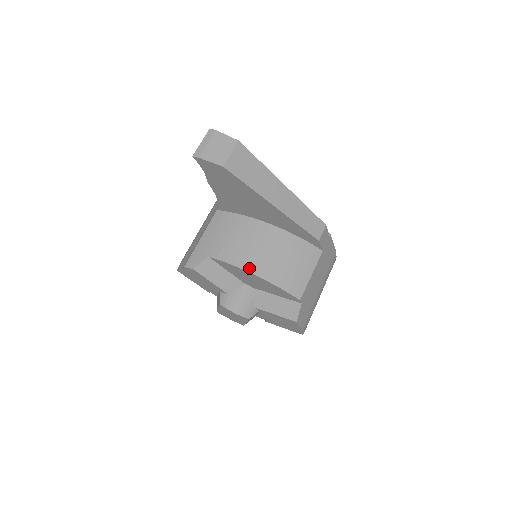
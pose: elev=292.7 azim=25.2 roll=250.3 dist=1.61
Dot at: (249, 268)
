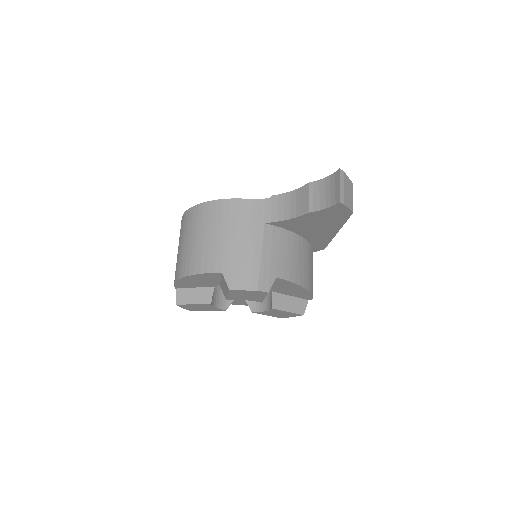
Dot at: (303, 283)
